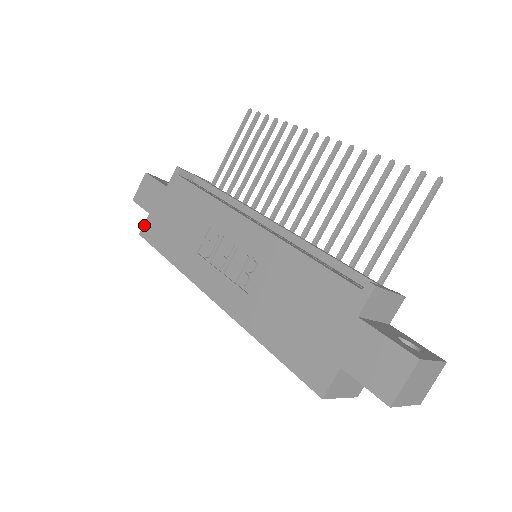
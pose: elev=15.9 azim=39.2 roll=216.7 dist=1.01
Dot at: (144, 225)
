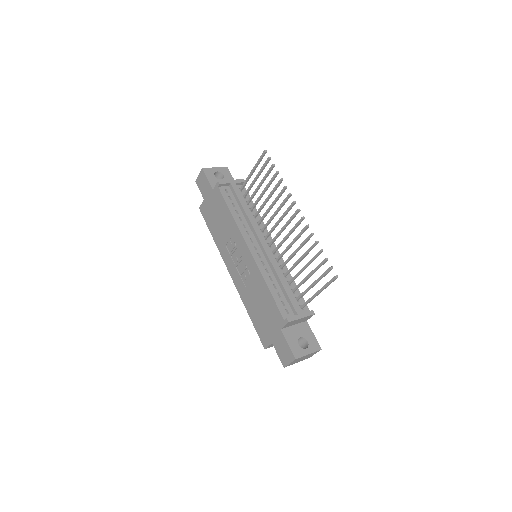
Dot at: (201, 205)
